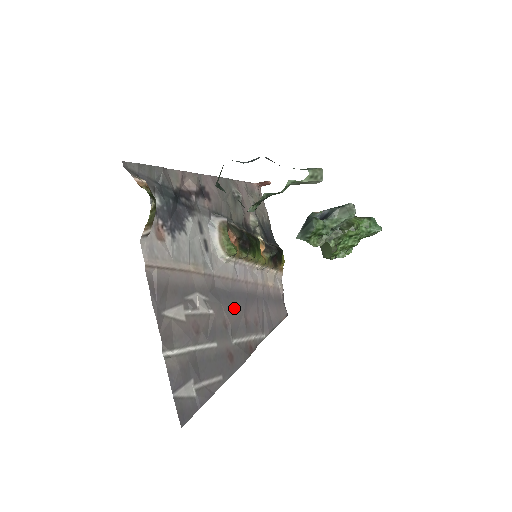
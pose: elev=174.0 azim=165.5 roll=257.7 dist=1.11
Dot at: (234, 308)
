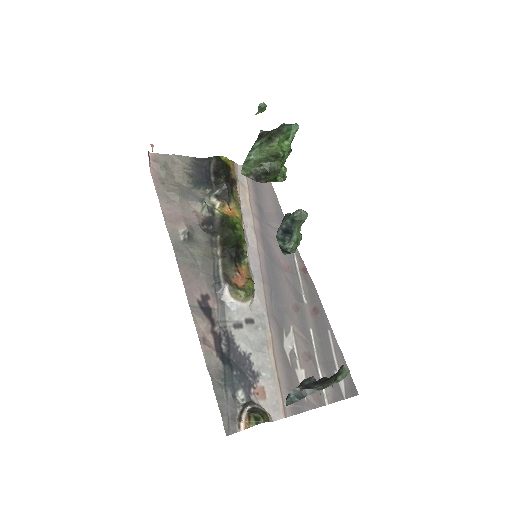
Dot at: (283, 288)
